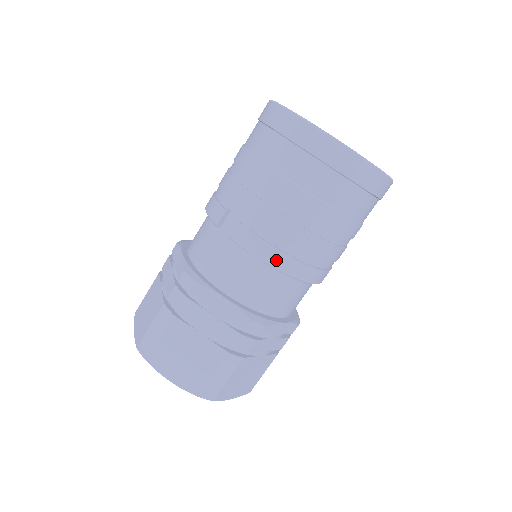
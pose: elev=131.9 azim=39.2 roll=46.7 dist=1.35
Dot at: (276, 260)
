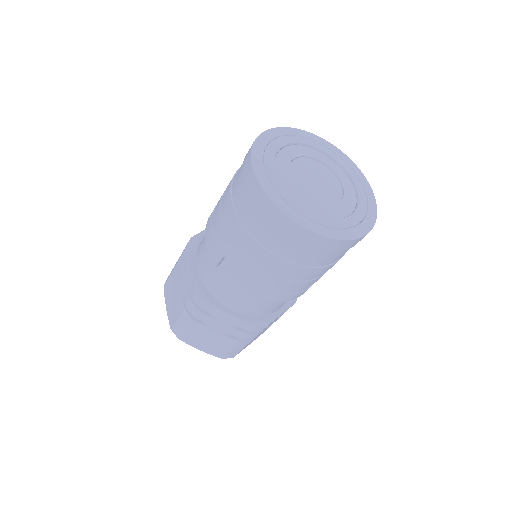
Dot at: (268, 297)
